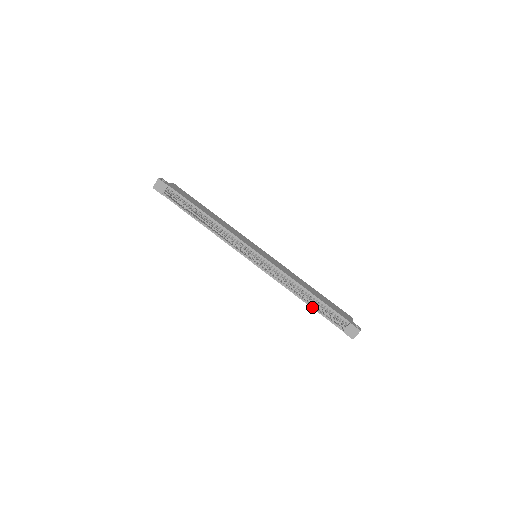
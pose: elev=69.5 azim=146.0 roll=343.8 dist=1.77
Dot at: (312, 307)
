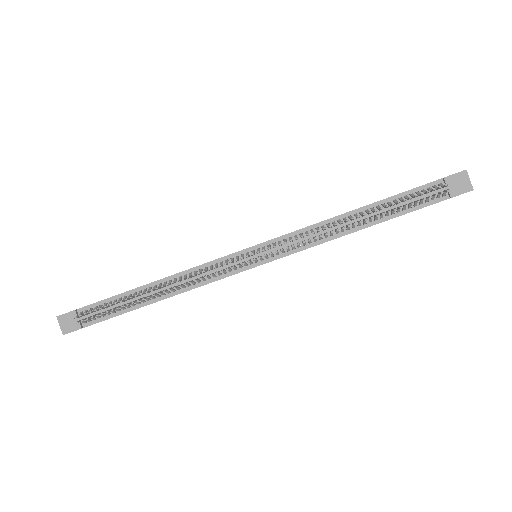
Dot at: (383, 221)
